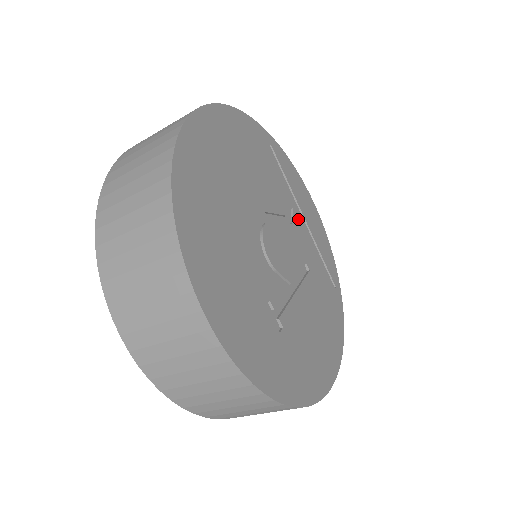
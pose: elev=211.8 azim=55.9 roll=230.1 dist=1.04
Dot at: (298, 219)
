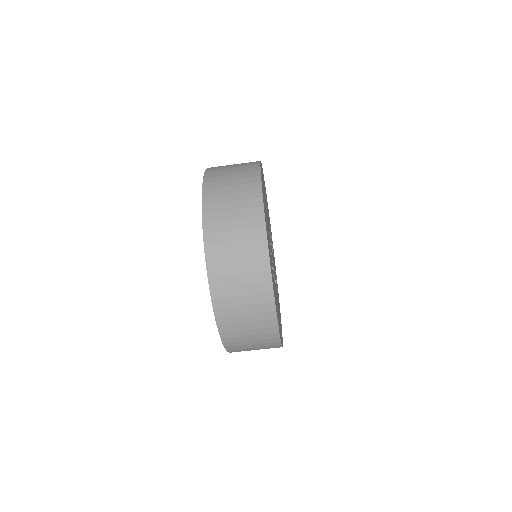
Dot at: occluded
